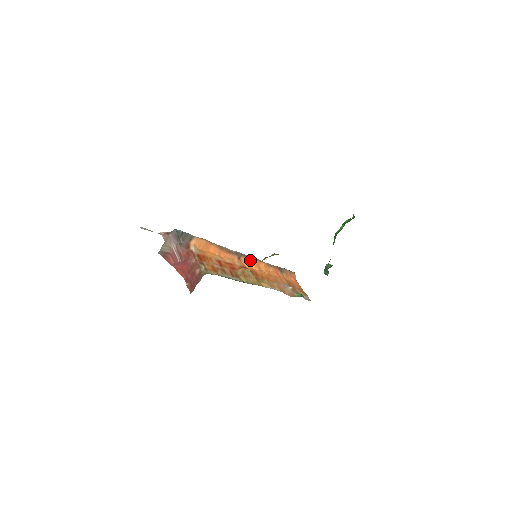
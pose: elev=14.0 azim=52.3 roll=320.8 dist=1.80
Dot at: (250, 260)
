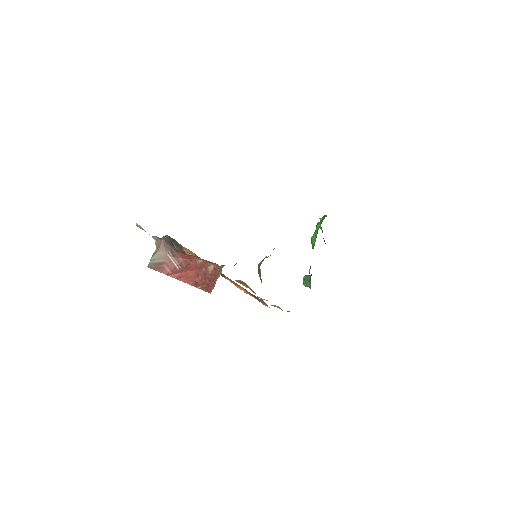
Dot at: (232, 282)
